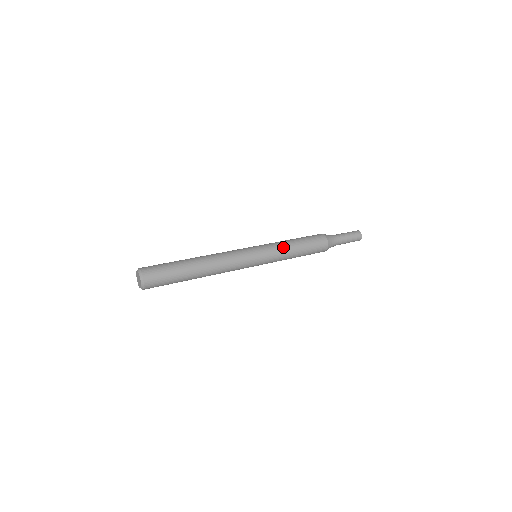
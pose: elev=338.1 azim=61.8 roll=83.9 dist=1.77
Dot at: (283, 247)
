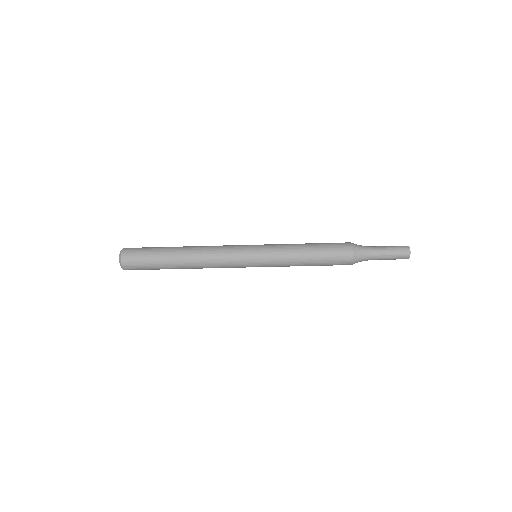
Dot at: (287, 246)
